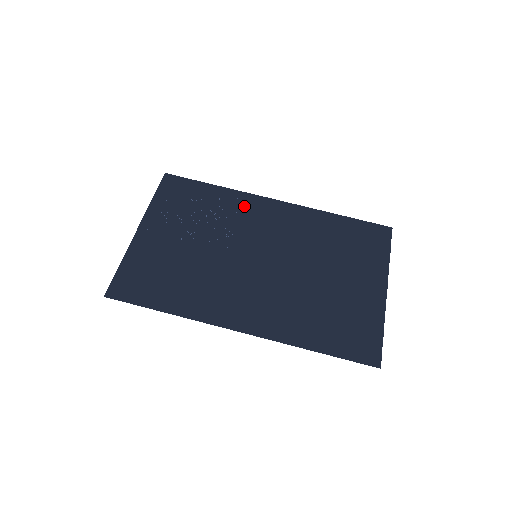
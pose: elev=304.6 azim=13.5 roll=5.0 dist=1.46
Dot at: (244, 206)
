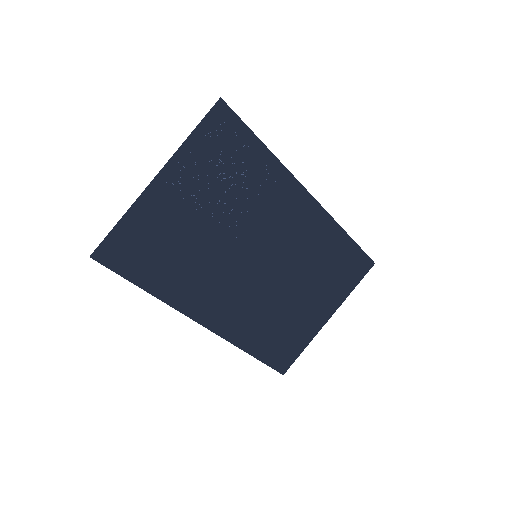
Dot at: (278, 190)
